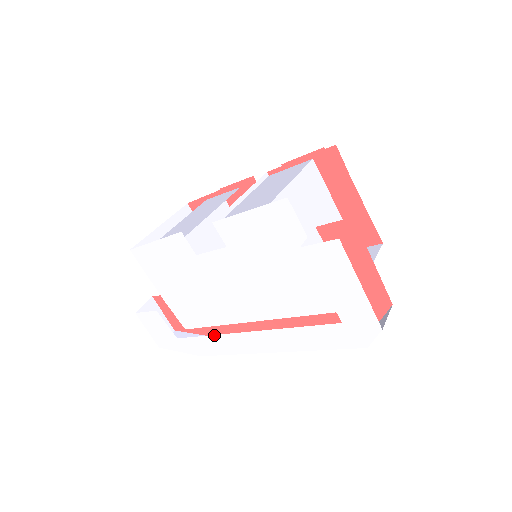
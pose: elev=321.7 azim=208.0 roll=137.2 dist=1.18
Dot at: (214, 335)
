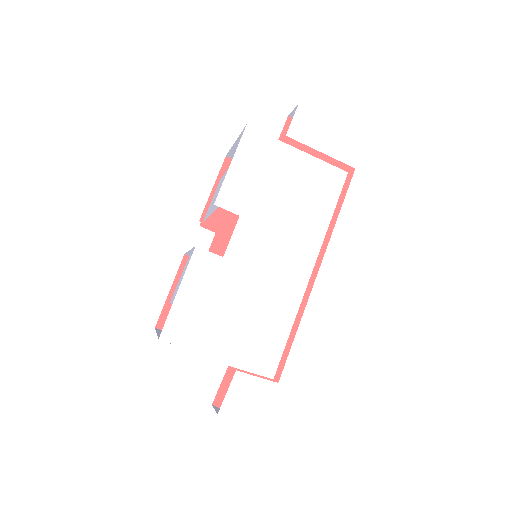
Dot at: (301, 319)
